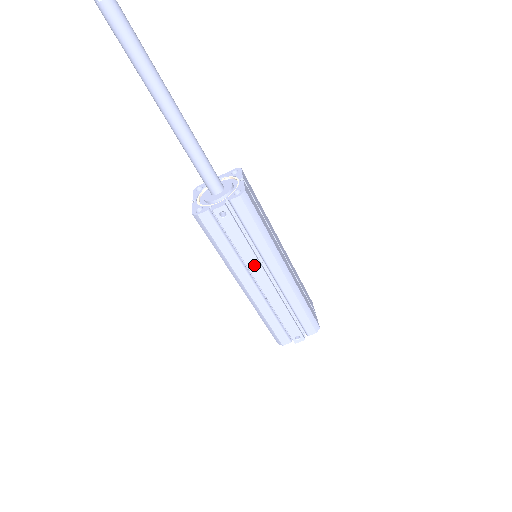
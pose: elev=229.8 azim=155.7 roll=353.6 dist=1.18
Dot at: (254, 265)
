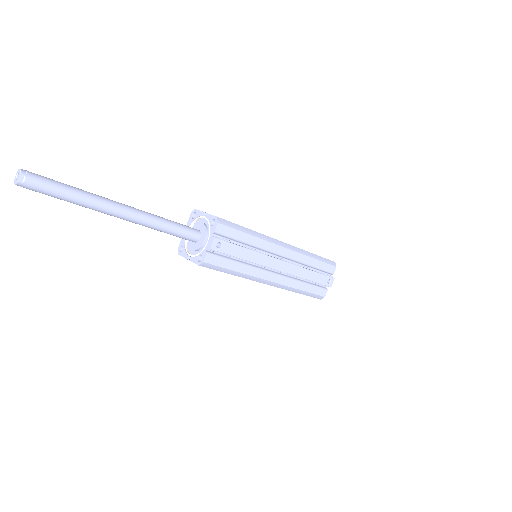
Dot at: (264, 260)
